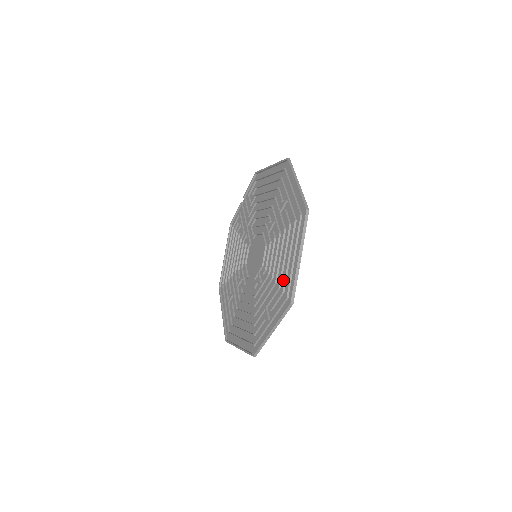
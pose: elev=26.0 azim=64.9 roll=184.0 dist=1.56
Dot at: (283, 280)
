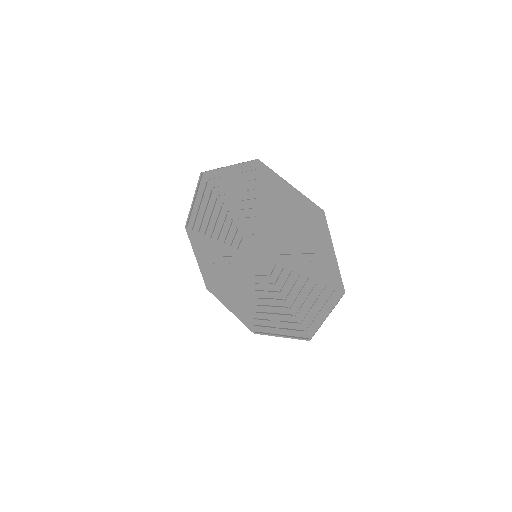
Dot at: (300, 315)
